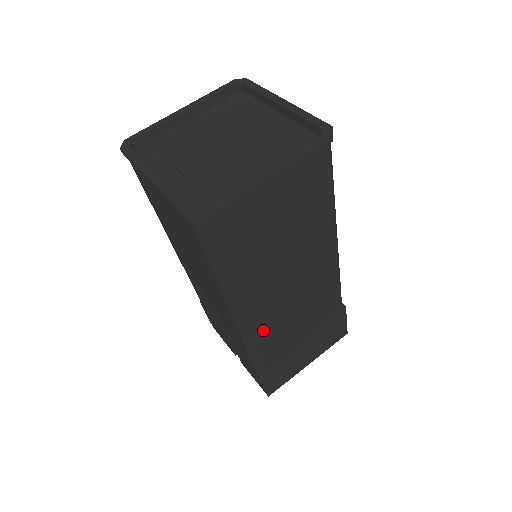
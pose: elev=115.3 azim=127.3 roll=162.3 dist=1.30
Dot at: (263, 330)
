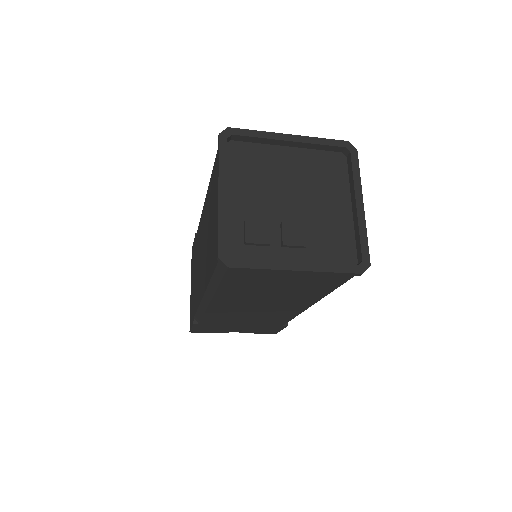
Dot at: occluded
